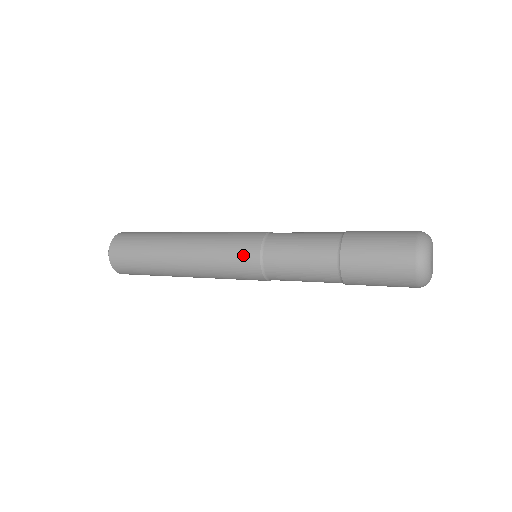
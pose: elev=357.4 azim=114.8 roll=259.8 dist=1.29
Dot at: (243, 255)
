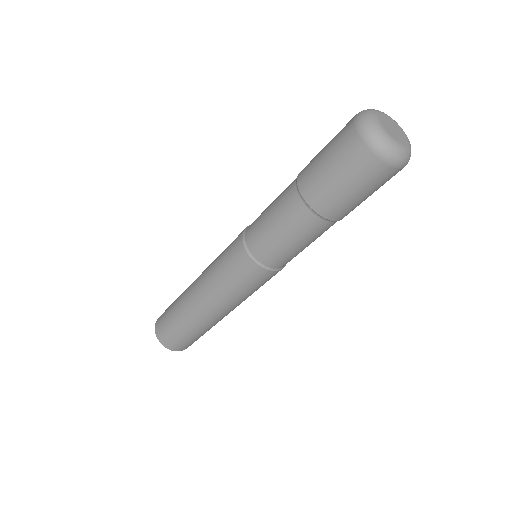
Dot at: (239, 268)
